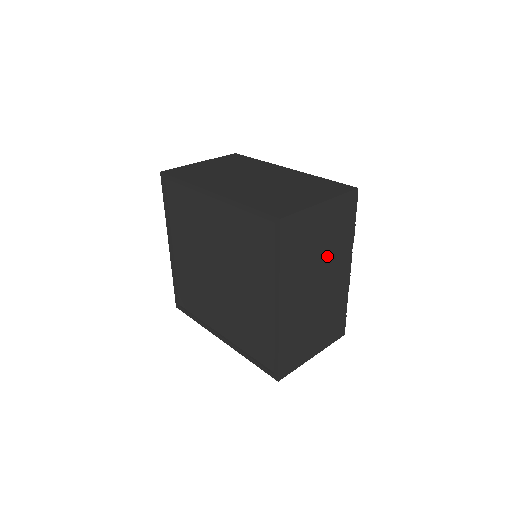
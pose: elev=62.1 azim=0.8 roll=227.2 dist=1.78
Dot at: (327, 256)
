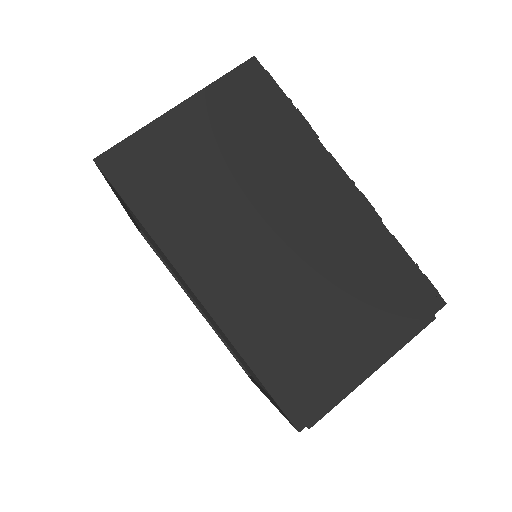
Dot at: (260, 179)
